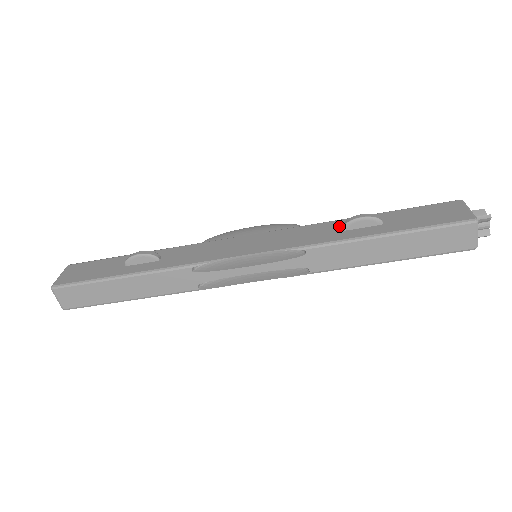
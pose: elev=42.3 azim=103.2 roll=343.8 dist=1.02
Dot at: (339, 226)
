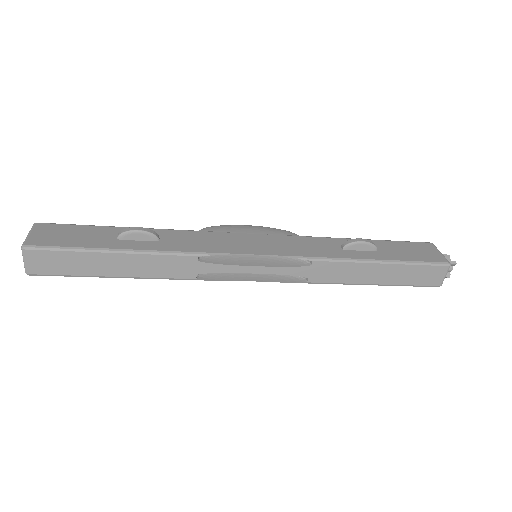
Dot at: (338, 244)
